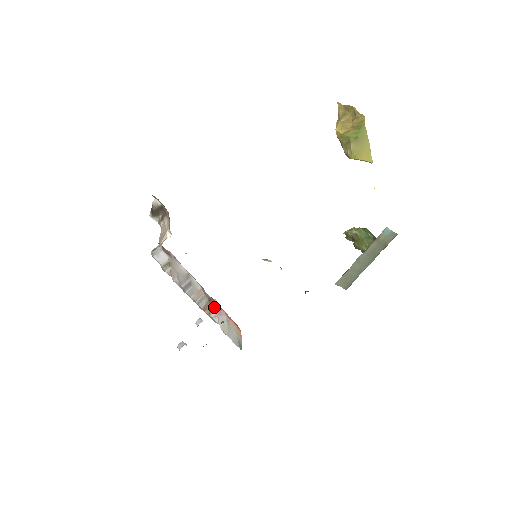
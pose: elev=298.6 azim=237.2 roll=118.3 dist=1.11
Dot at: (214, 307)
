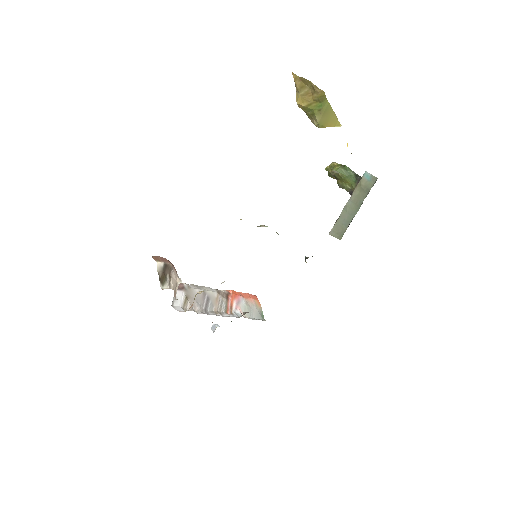
Dot at: (232, 300)
